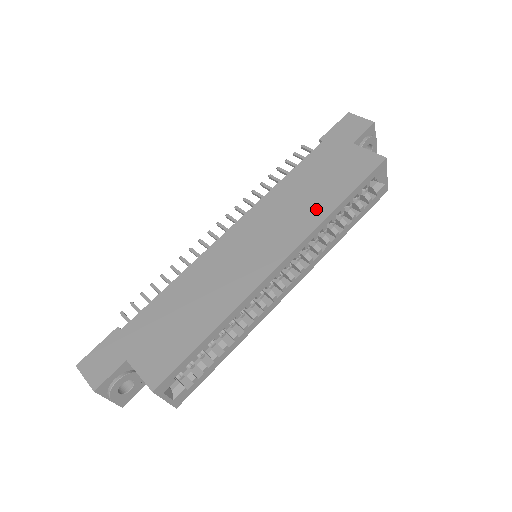
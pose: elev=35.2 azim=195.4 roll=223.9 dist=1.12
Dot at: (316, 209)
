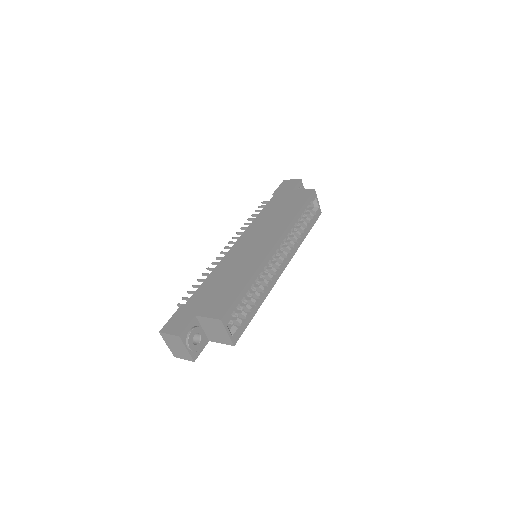
Dot at: (285, 218)
